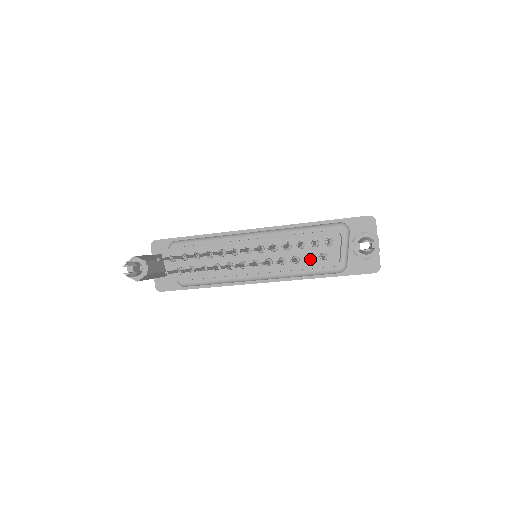
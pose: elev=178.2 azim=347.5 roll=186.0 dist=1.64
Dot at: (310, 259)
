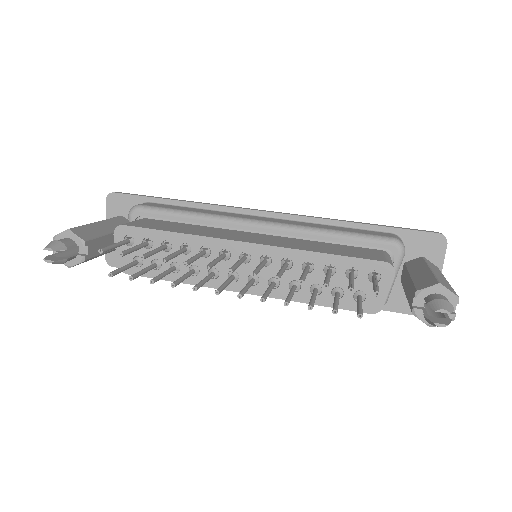
Dot at: occluded
